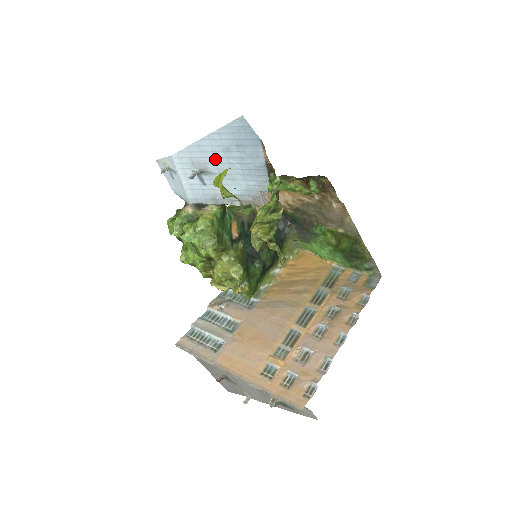
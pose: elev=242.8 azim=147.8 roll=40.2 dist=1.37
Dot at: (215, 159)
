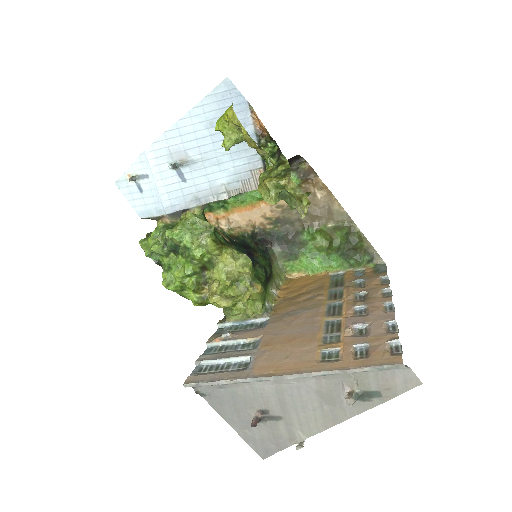
Dot at: (197, 141)
